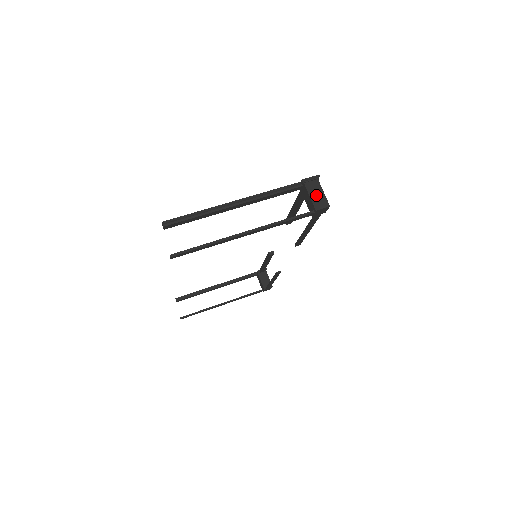
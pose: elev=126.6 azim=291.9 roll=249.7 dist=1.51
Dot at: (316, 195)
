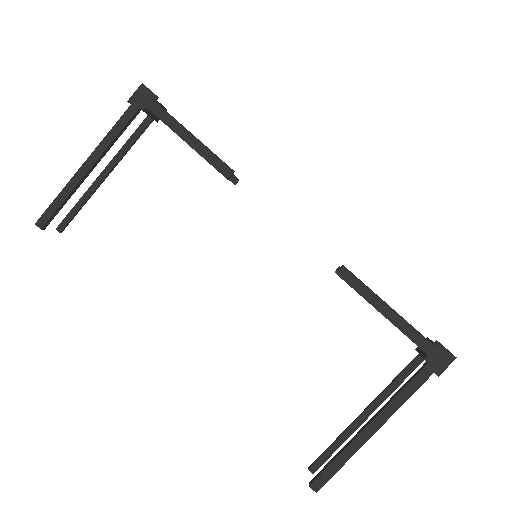
Dot at: occluded
